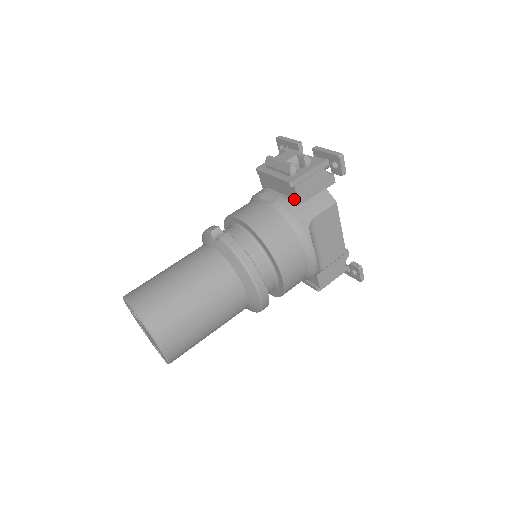
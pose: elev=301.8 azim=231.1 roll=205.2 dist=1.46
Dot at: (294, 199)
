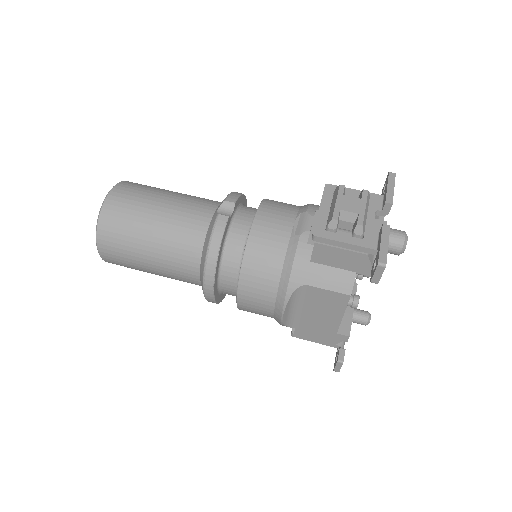
Dot at: occluded
